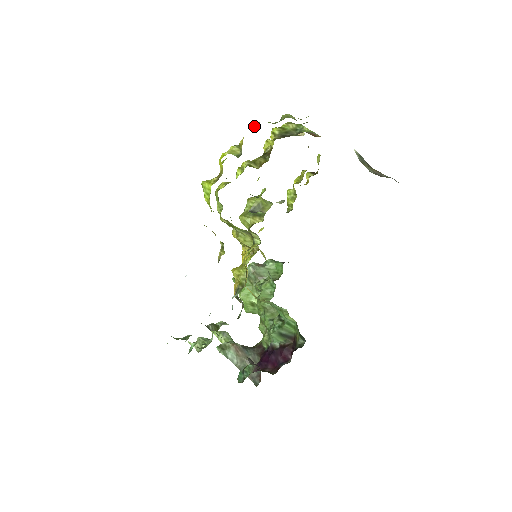
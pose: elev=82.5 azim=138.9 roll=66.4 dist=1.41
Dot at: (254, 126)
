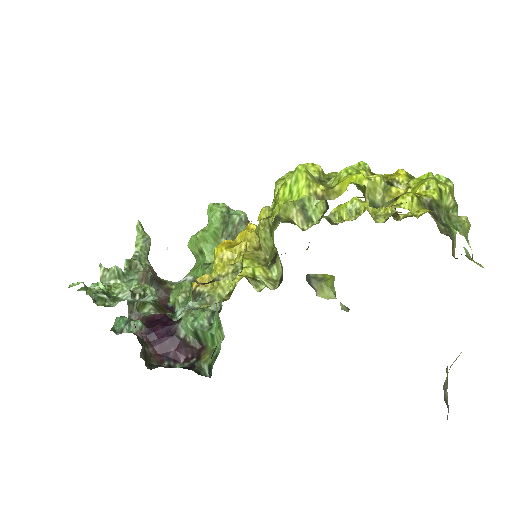
Dot at: (429, 190)
